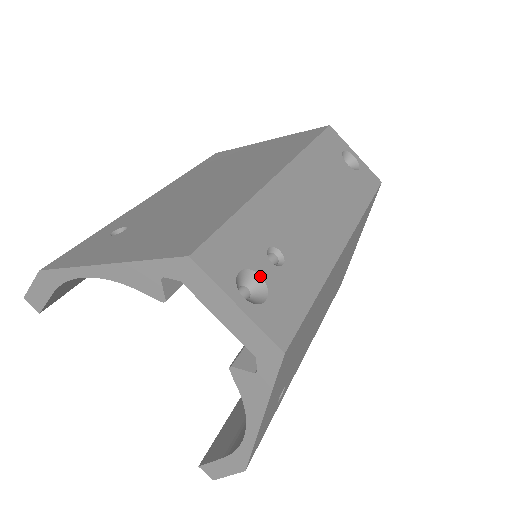
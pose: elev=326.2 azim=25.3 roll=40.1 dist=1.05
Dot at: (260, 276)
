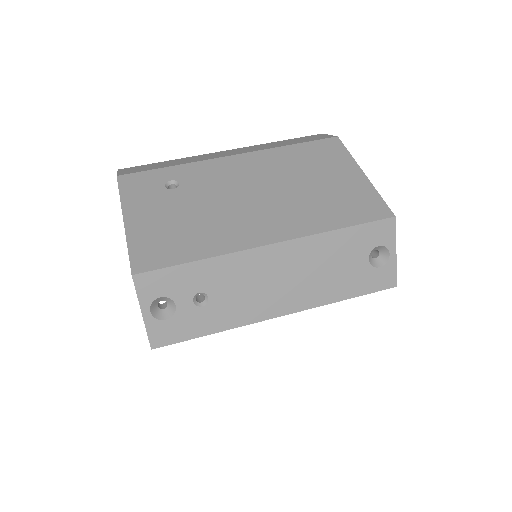
Dot at: (175, 305)
